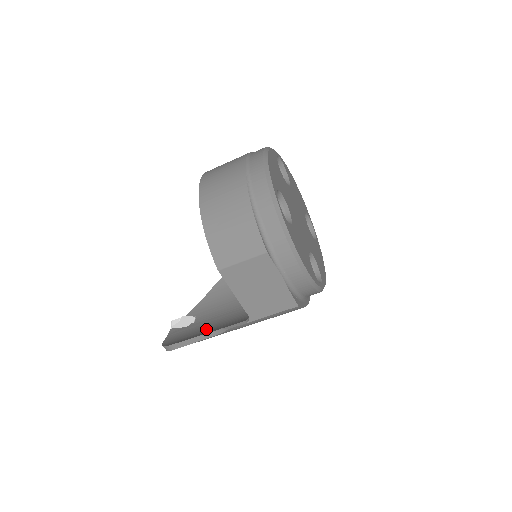
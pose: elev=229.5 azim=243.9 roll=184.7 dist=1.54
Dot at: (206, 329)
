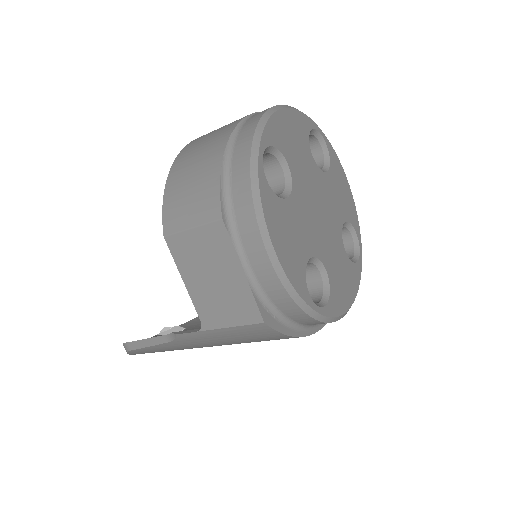
Dot at: occluded
